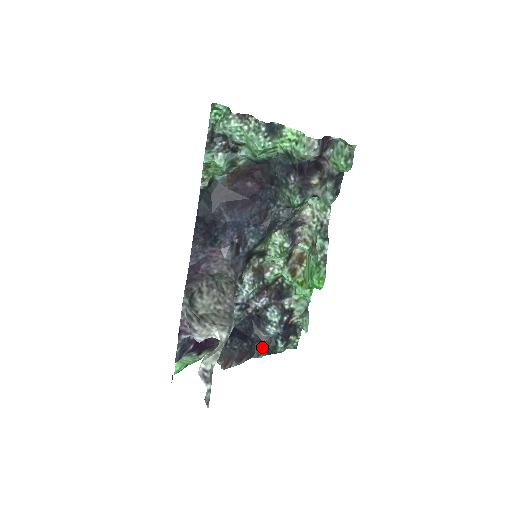
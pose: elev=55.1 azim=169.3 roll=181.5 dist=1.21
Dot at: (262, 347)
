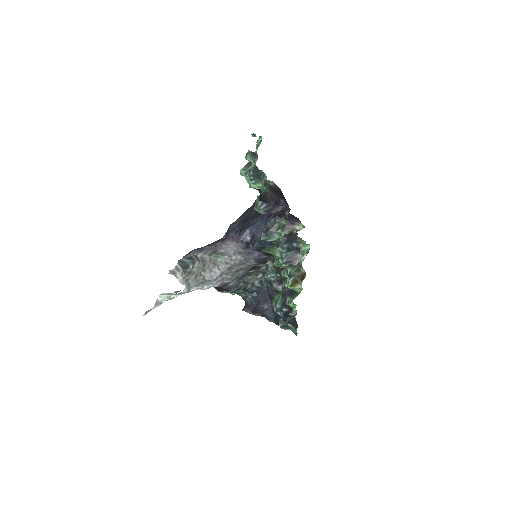
Dot at: (274, 316)
